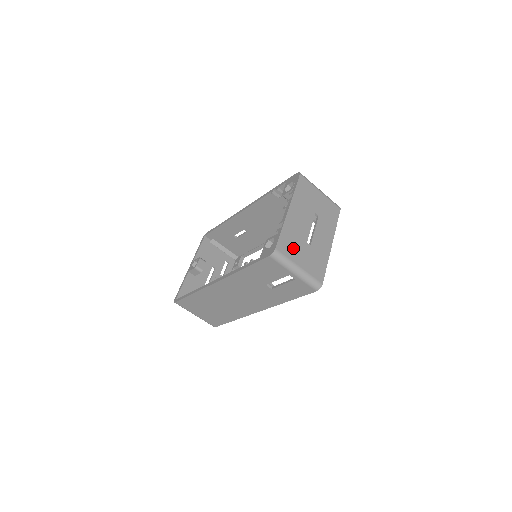
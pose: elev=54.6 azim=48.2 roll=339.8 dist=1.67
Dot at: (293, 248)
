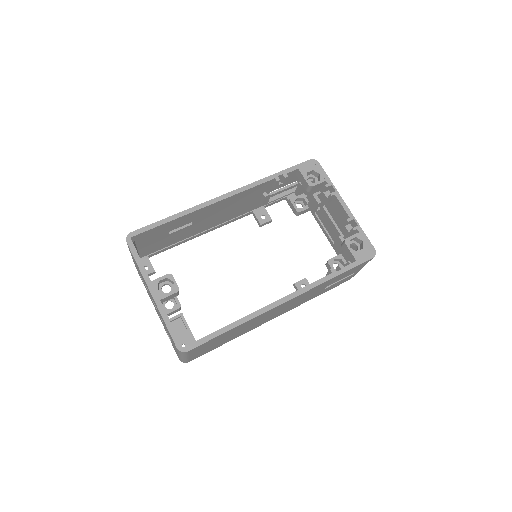
Dot at: occluded
